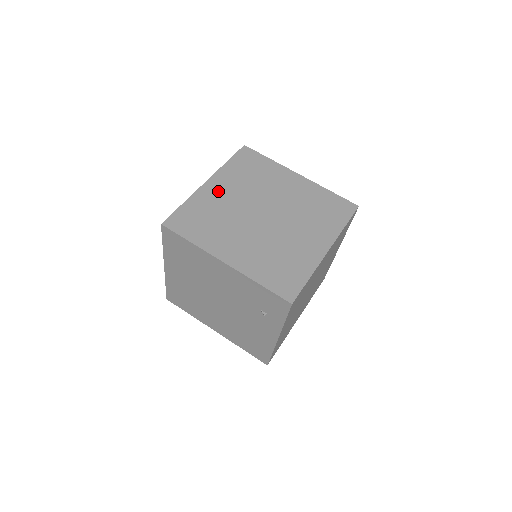
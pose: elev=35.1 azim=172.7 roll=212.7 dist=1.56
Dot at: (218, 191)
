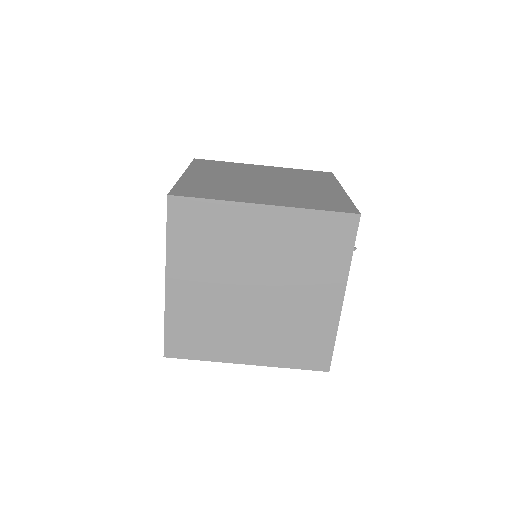
Dot at: (260, 168)
